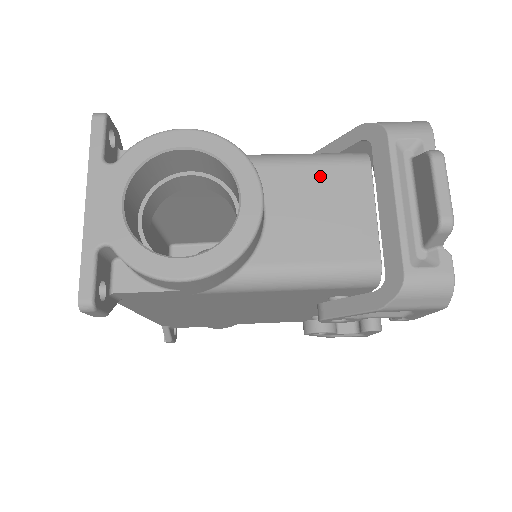
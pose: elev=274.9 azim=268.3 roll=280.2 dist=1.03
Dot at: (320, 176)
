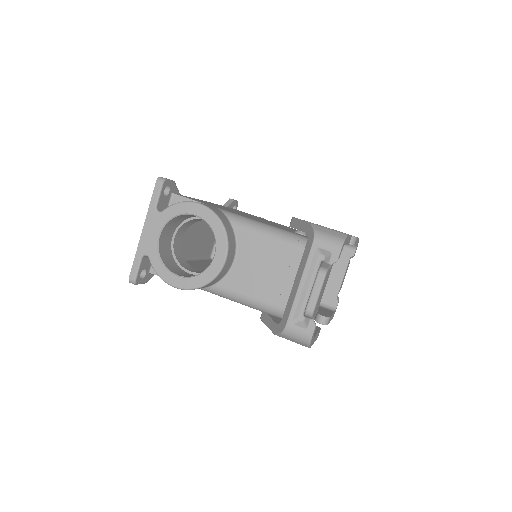
Dot at: (272, 248)
